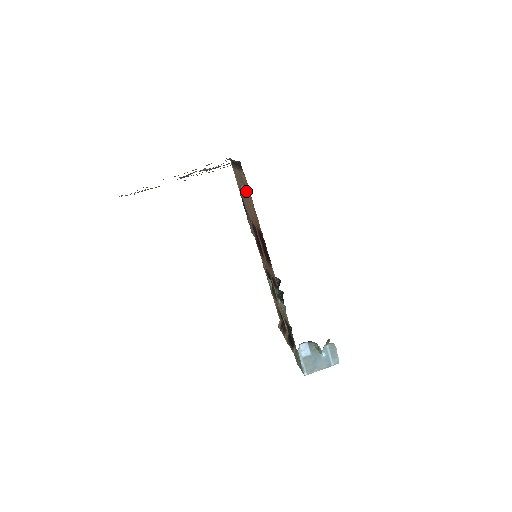
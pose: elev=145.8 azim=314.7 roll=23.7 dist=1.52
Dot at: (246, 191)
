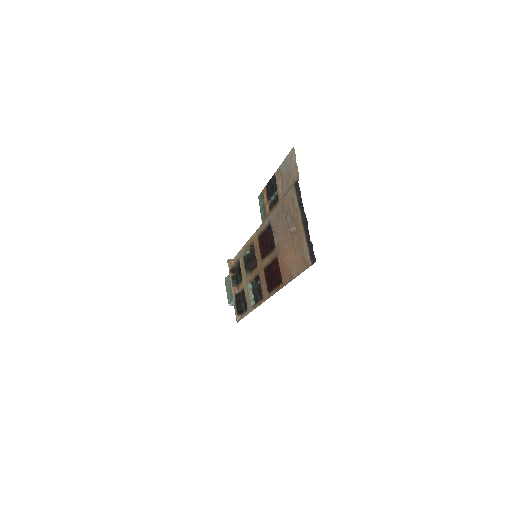
Dot at: (295, 248)
